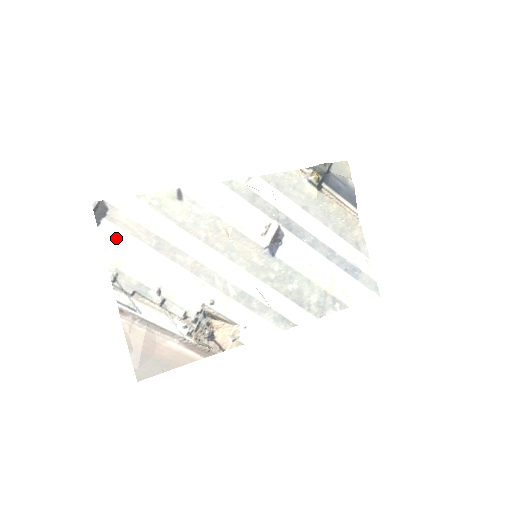
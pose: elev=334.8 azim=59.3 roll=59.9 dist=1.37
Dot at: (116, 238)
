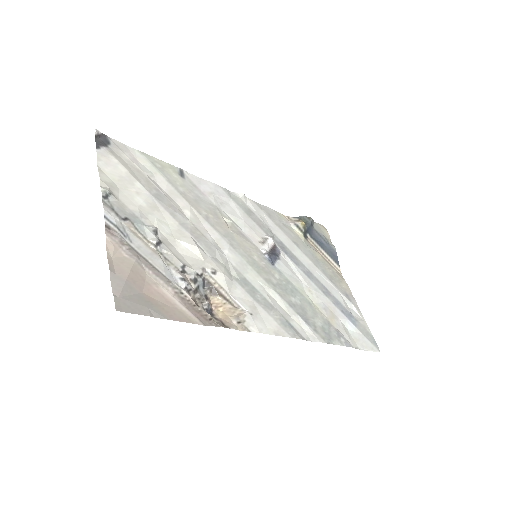
Dot at: (114, 168)
